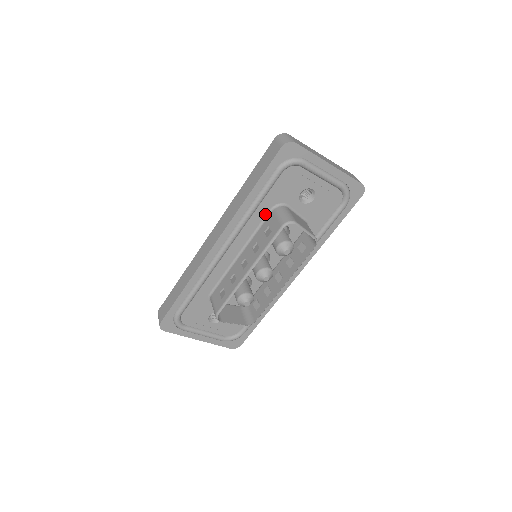
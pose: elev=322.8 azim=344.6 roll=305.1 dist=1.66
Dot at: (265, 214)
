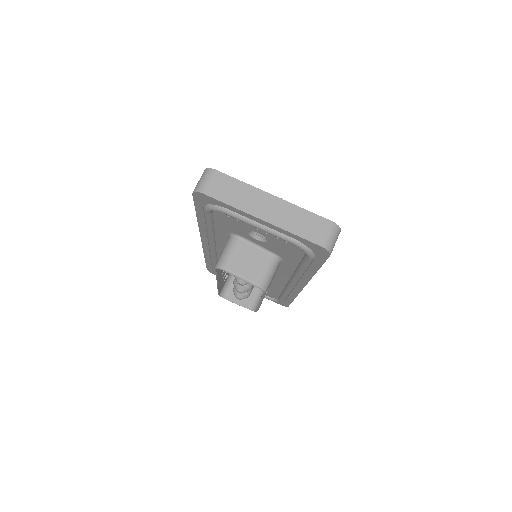
Dot at: (227, 236)
